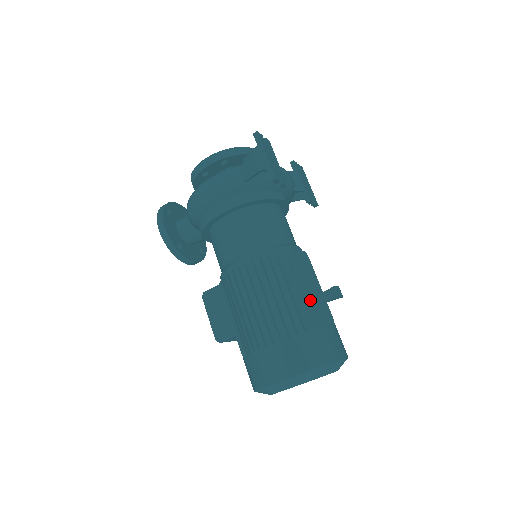
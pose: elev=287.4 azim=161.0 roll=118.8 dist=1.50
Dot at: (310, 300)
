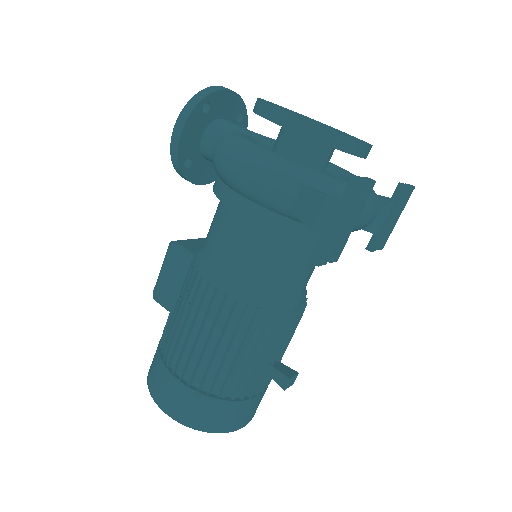
Dot at: (253, 370)
